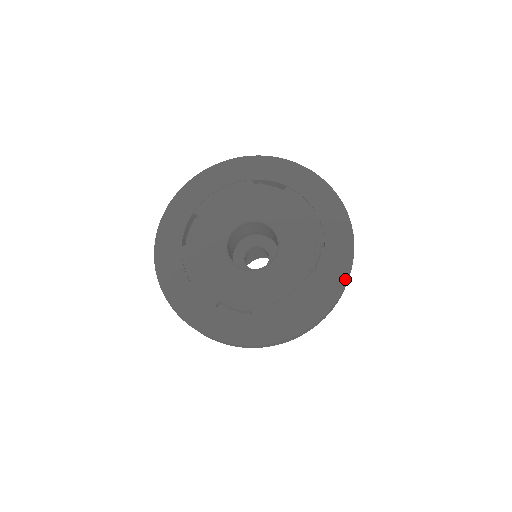
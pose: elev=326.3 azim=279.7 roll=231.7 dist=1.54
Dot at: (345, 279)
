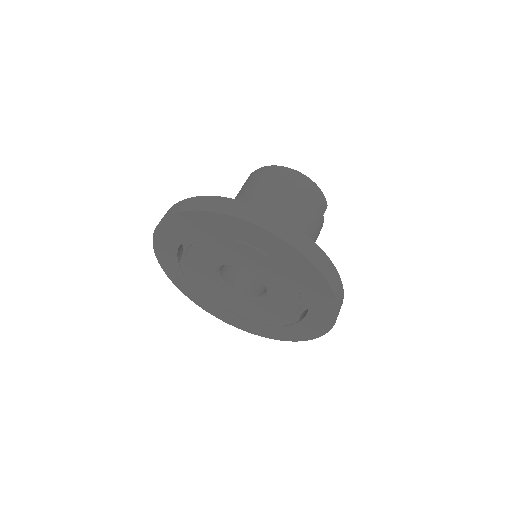
Dot at: (323, 333)
